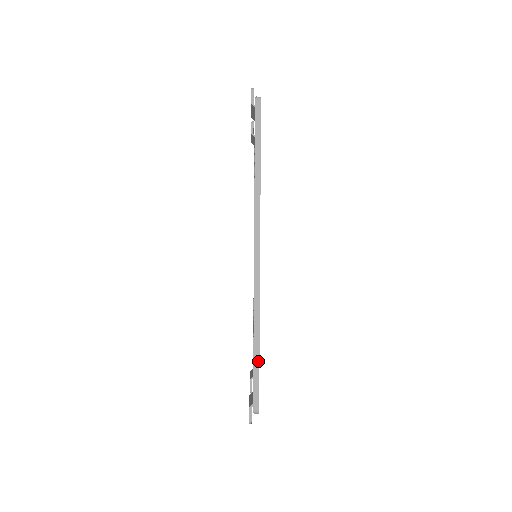
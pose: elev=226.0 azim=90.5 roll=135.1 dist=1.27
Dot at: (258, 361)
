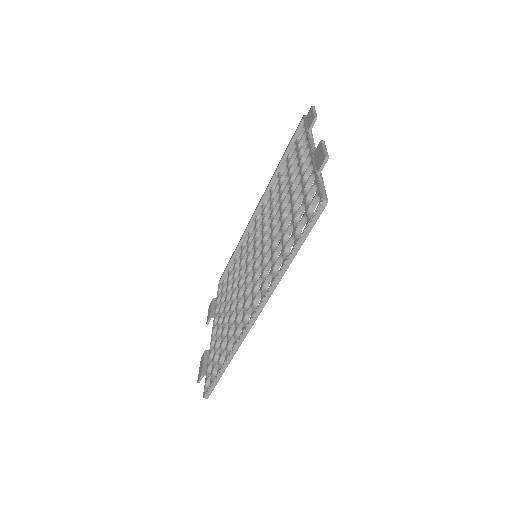
Dot at: (221, 376)
